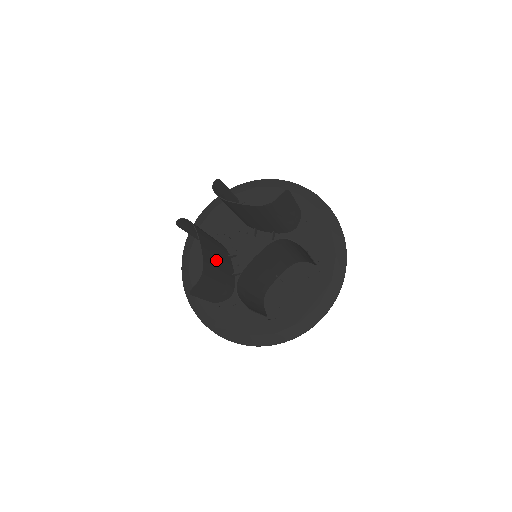
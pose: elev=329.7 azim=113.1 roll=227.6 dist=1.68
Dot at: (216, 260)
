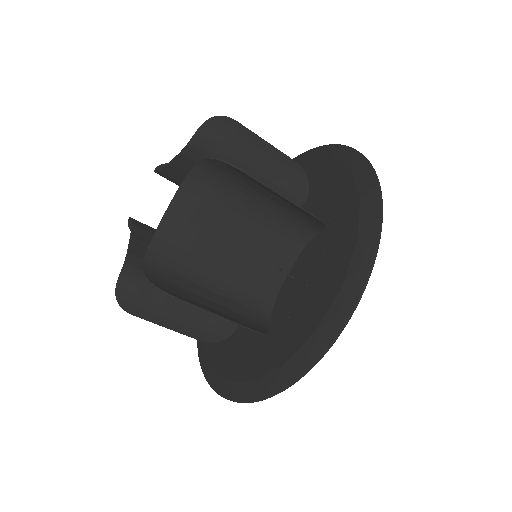
Dot at: occluded
